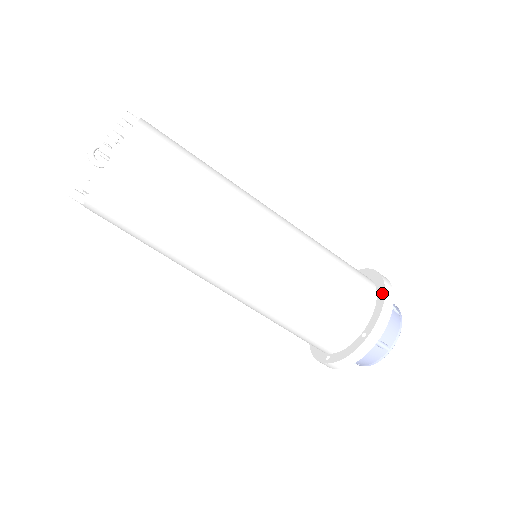
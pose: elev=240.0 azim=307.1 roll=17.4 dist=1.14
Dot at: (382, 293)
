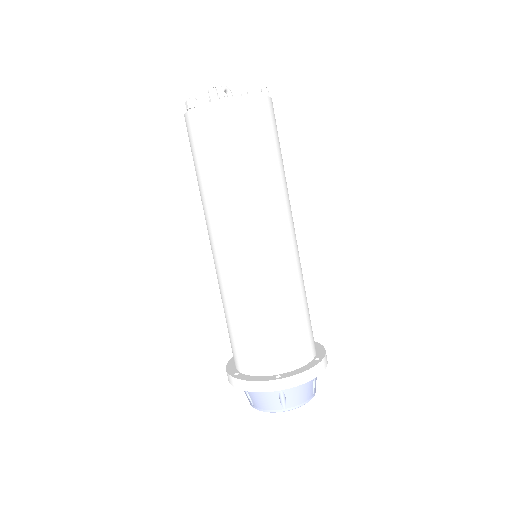
Dot at: (316, 343)
